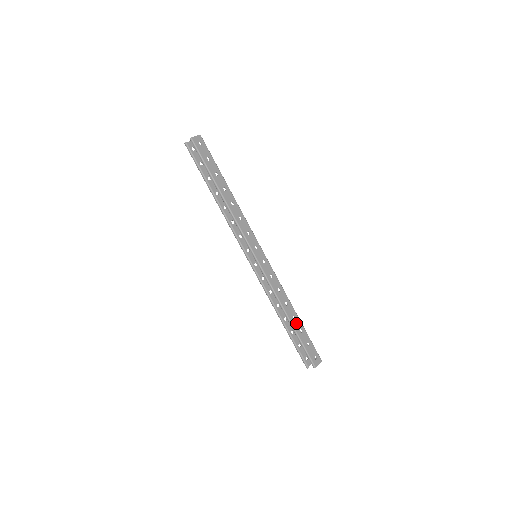
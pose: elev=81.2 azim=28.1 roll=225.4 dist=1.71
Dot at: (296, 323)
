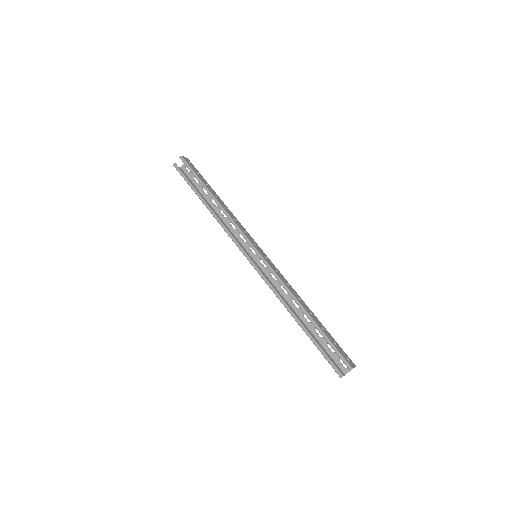
Dot at: (315, 319)
